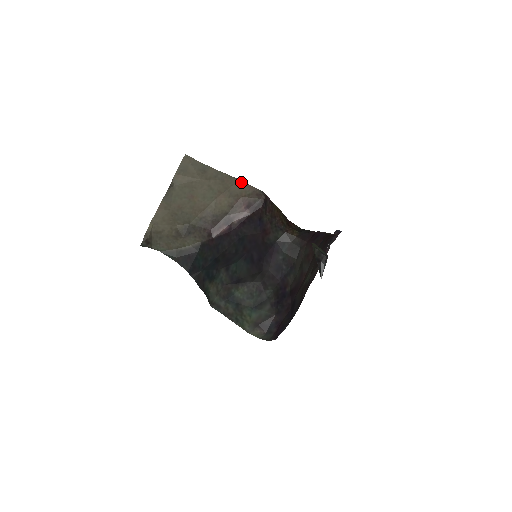
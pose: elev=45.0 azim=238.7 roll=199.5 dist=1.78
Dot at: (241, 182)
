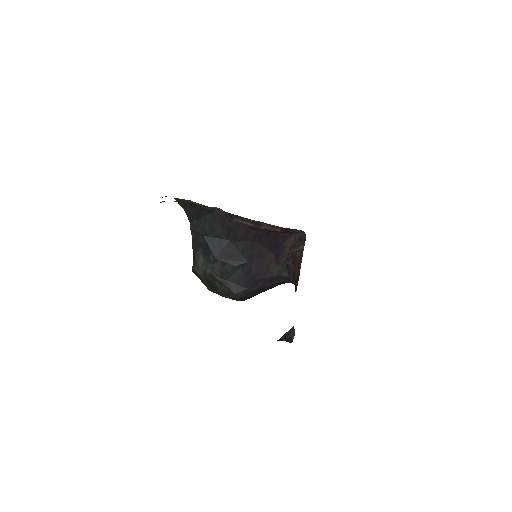
Dot at: occluded
